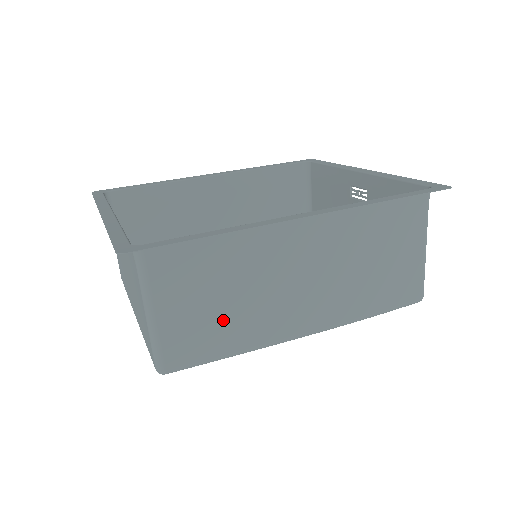
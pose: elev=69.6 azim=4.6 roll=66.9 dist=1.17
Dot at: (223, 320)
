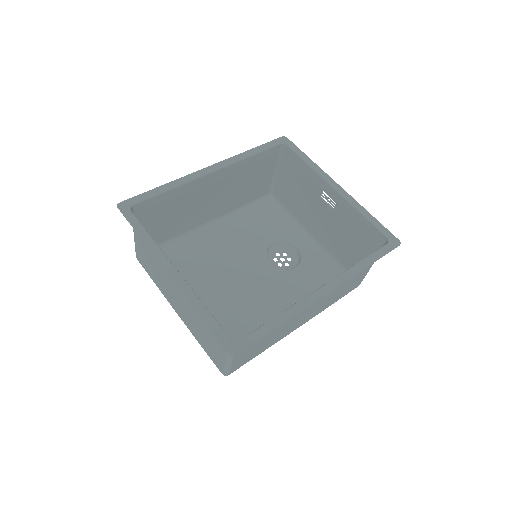
Dot at: (263, 344)
